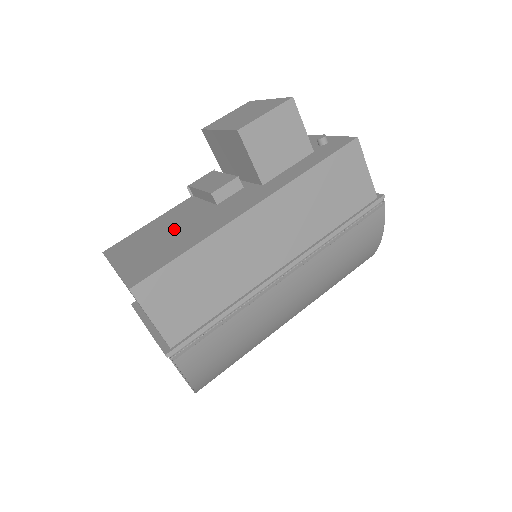
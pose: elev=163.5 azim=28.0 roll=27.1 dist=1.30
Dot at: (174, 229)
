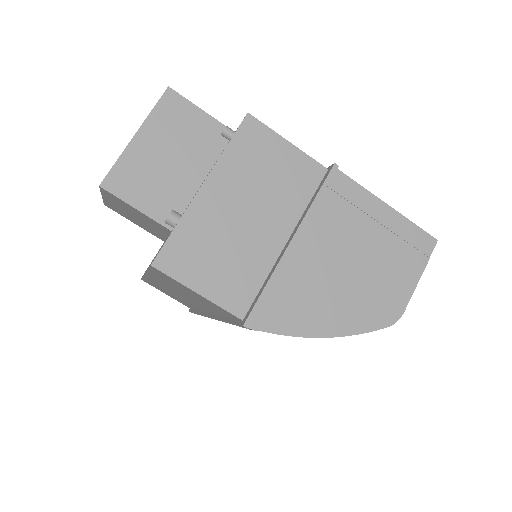
Dot at: occluded
